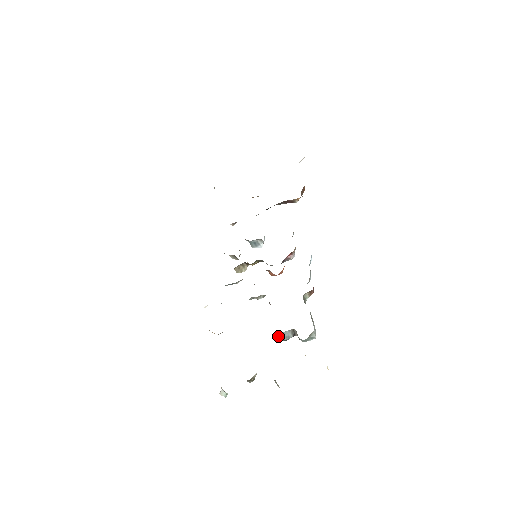
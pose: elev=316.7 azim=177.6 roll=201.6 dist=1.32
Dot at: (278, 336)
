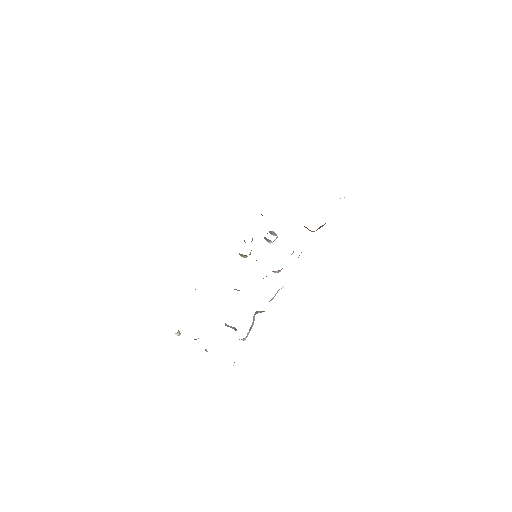
Dot at: (226, 324)
